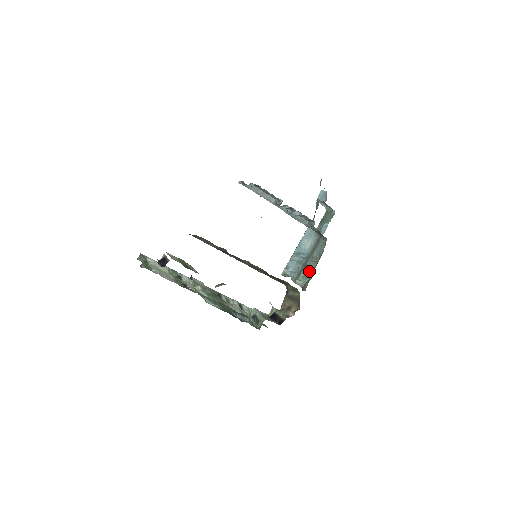
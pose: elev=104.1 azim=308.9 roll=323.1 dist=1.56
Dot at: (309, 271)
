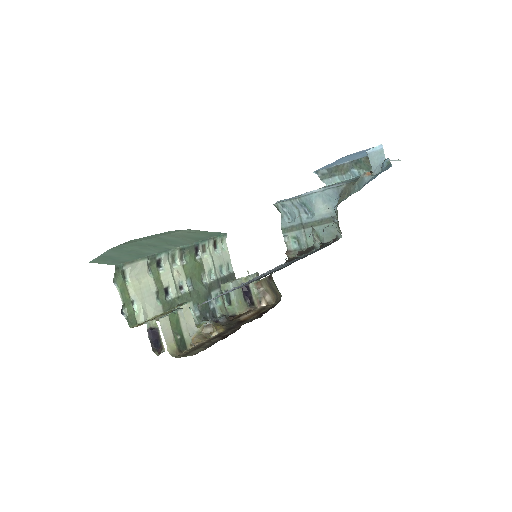
Dot at: (303, 243)
